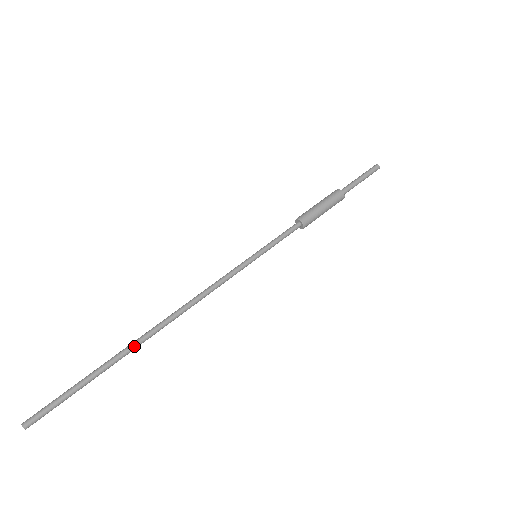
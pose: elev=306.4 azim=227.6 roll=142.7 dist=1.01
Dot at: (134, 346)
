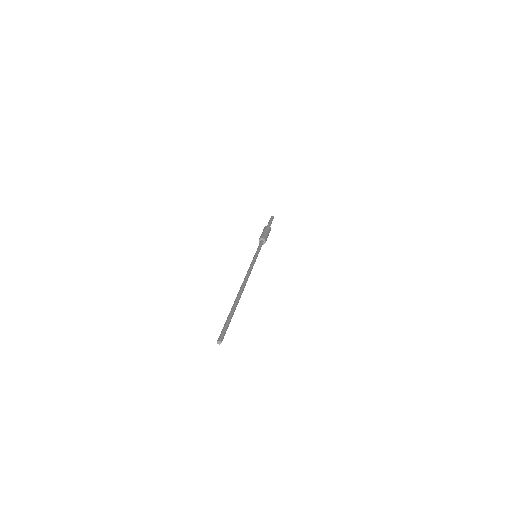
Dot at: (238, 298)
